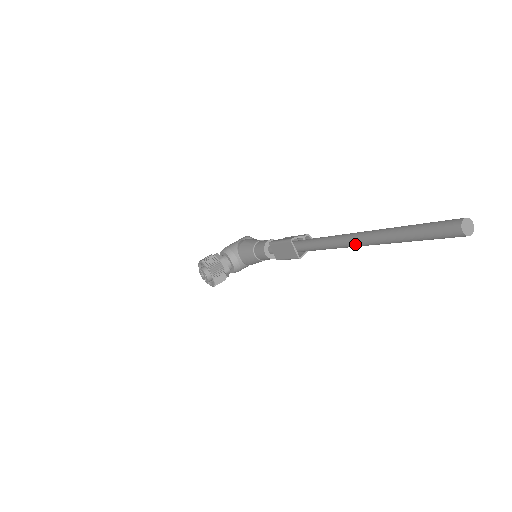
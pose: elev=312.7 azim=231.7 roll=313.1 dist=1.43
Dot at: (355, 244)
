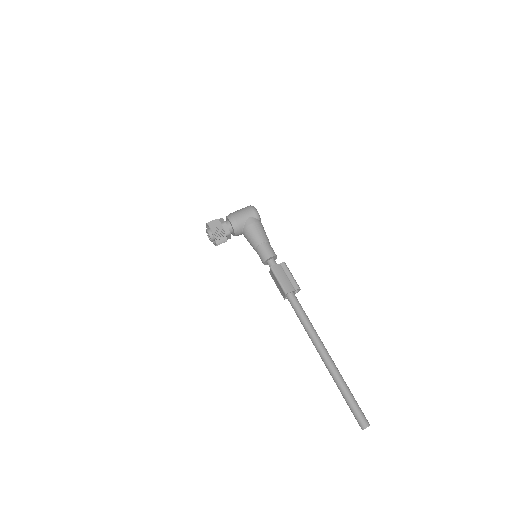
Dot at: occluded
